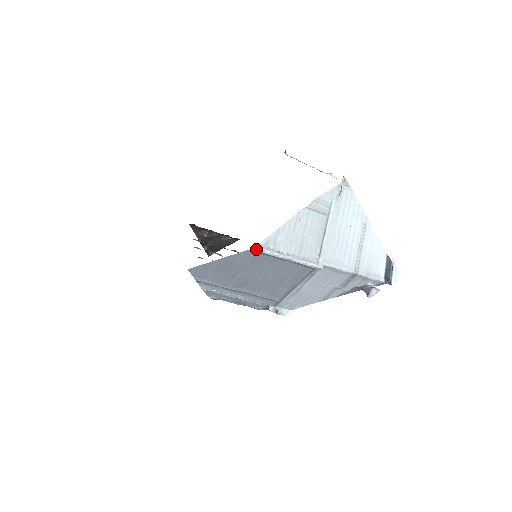
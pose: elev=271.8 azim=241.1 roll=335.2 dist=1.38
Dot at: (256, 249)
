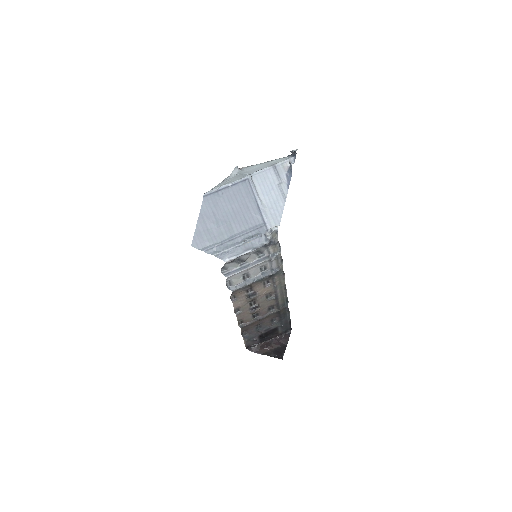
Dot at: (206, 193)
